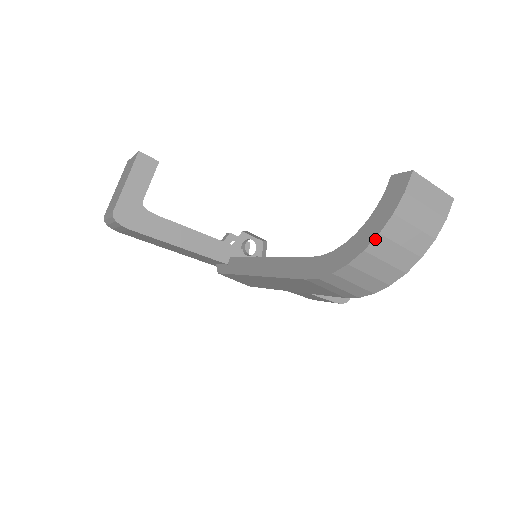
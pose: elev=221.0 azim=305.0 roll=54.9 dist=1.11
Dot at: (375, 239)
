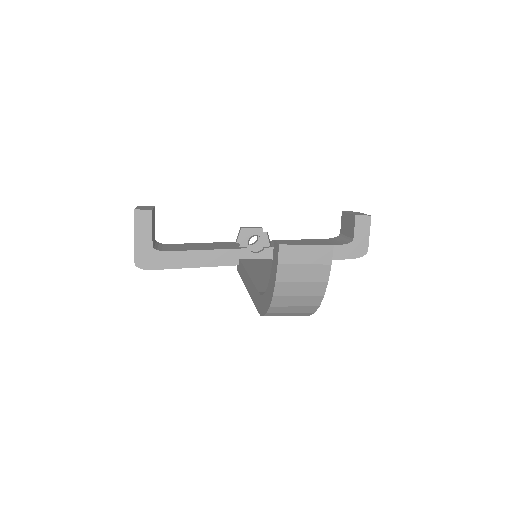
Dot at: (273, 299)
